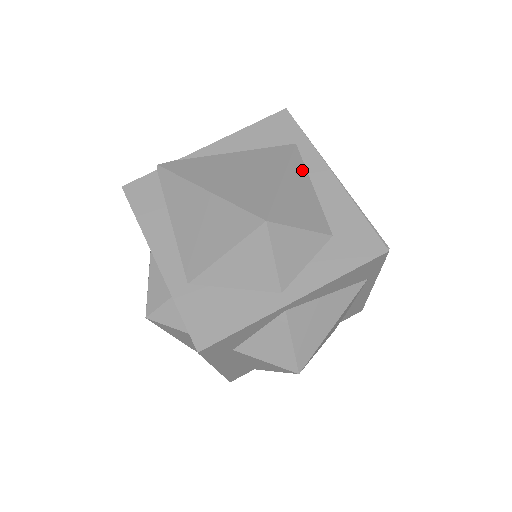
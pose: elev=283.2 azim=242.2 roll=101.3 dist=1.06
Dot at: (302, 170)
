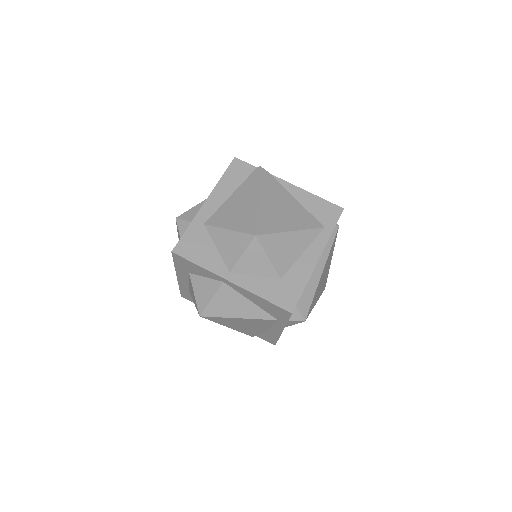
Dot at: (309, 240)
